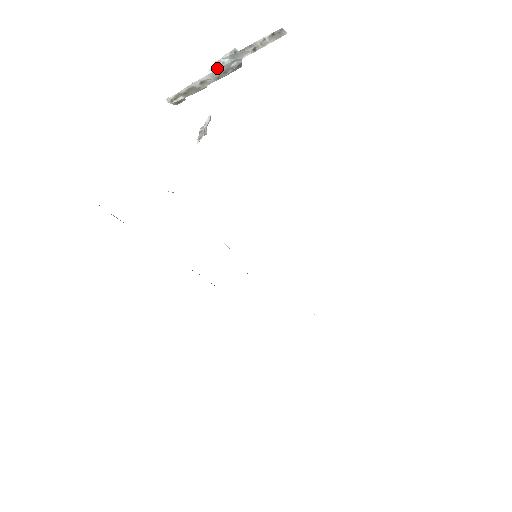
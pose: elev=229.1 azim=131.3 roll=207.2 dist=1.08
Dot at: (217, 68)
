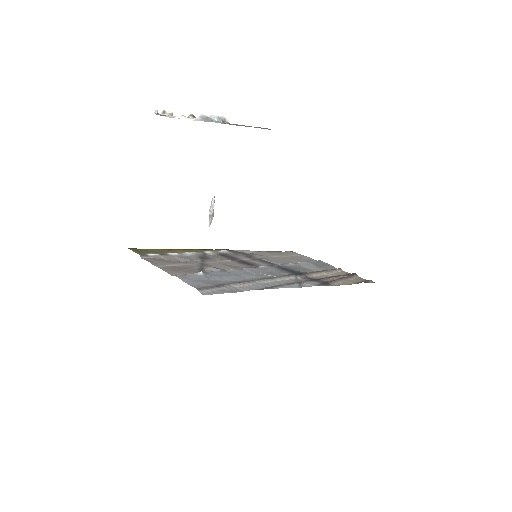
Dot at: (206, 121)
